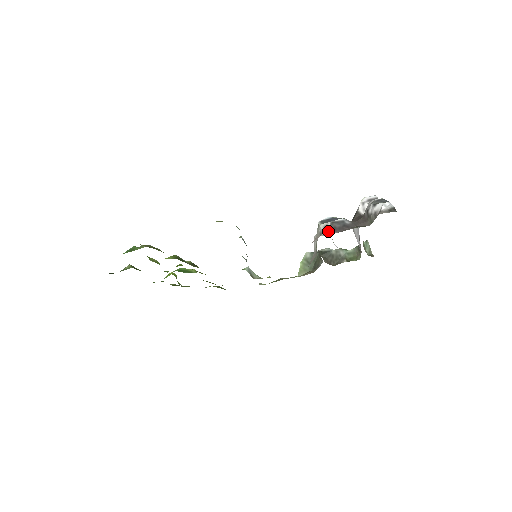
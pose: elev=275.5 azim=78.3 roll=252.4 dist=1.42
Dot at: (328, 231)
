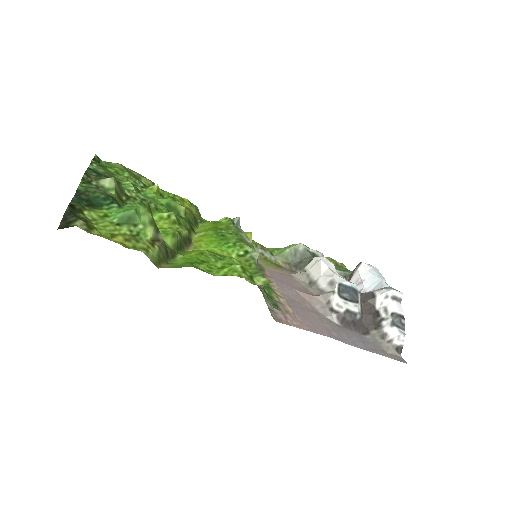
Dot at: (336, 317)
